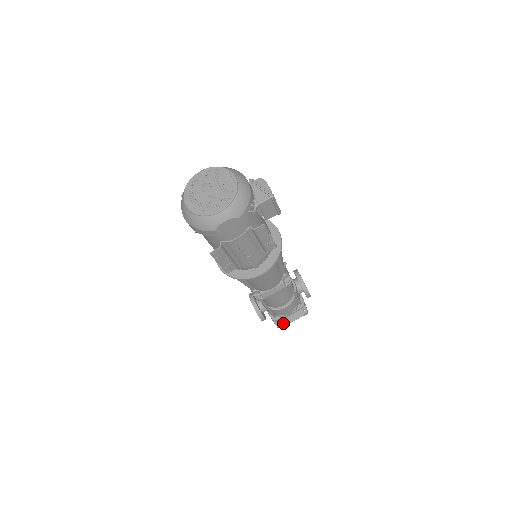
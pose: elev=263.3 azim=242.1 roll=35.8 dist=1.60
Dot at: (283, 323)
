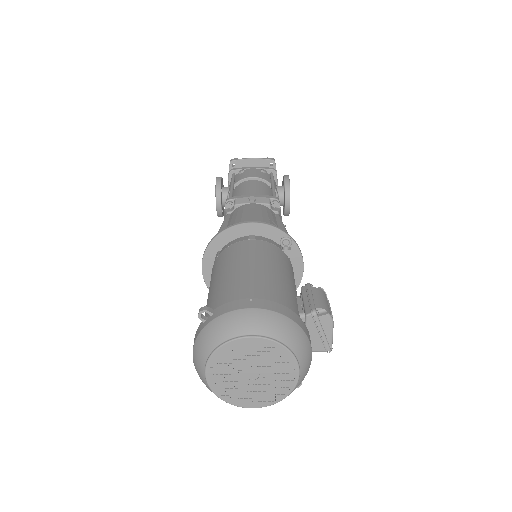
Dot at: occluded
